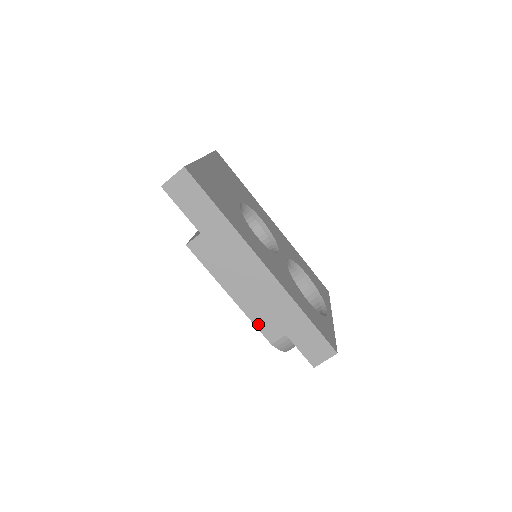
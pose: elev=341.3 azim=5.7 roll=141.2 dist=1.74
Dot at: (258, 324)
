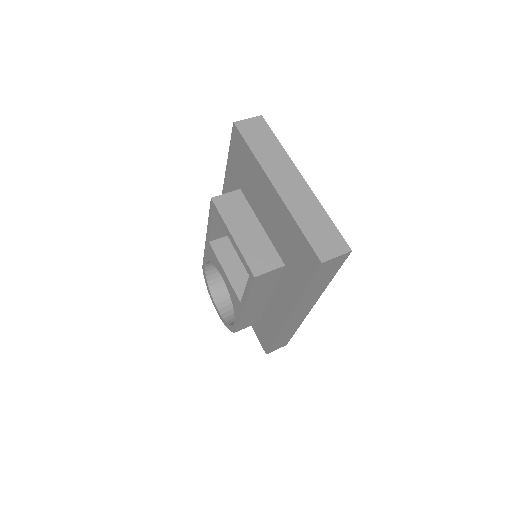
Dot at: (241, 323)
